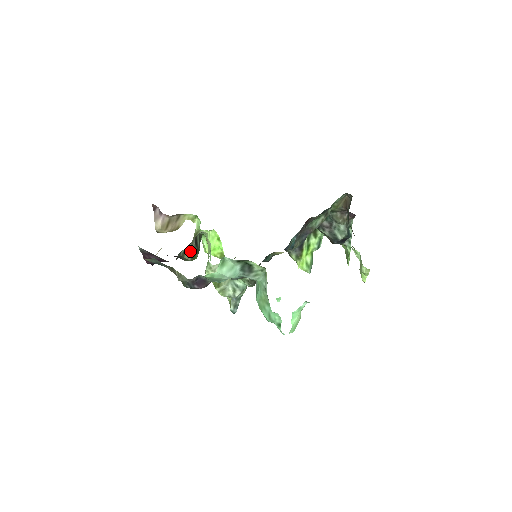
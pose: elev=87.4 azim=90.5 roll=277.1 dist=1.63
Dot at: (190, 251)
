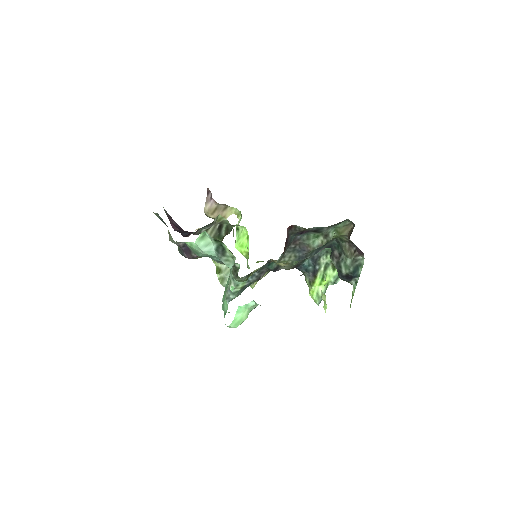
Dot at: (211, 233)
